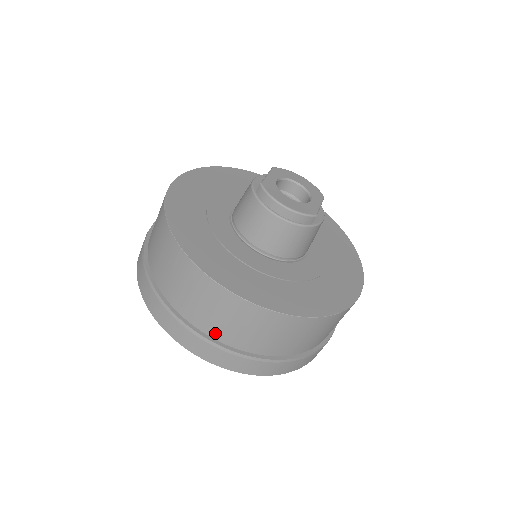
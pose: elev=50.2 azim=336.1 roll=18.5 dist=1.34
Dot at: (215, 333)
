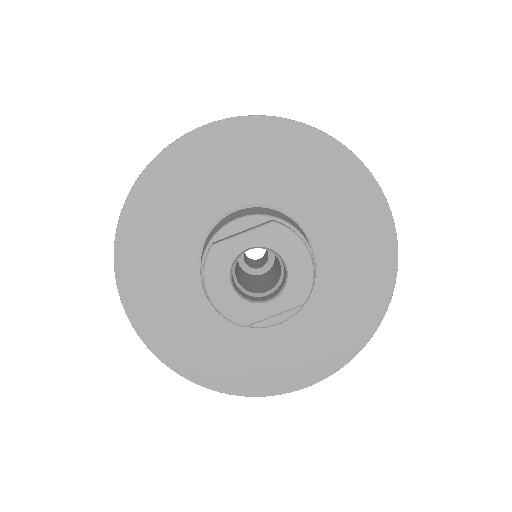
Dot at: occluded
